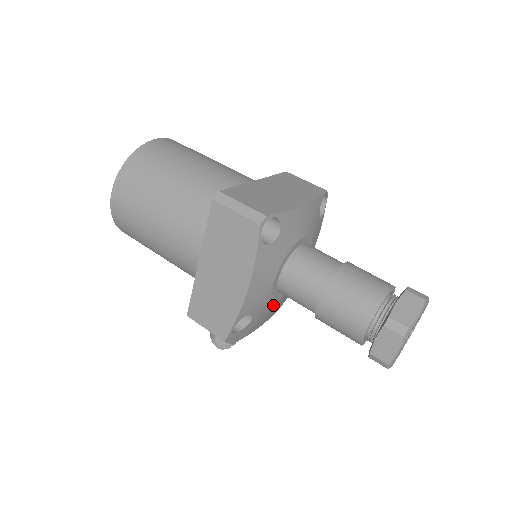
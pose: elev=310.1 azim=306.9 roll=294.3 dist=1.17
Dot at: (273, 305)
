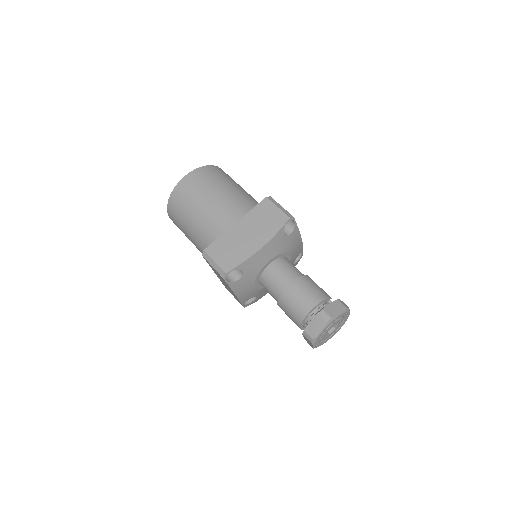
Dot at: occluded
